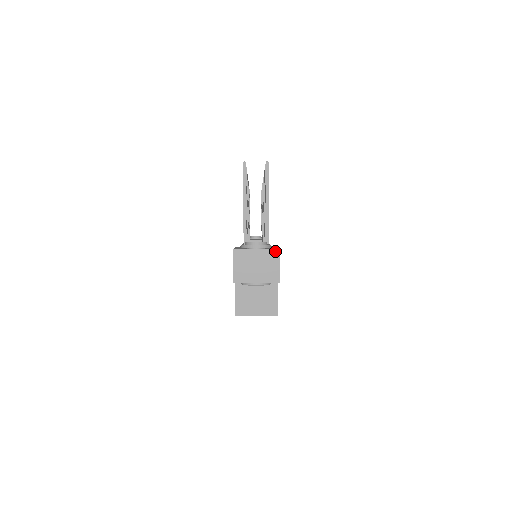
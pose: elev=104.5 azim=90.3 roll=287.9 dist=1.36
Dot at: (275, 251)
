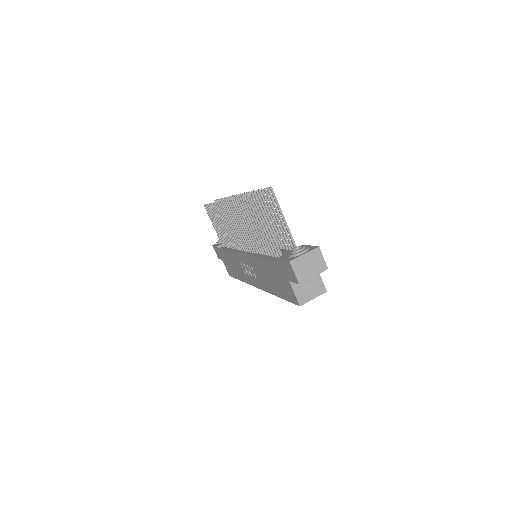
Dot at: (317, 249)
